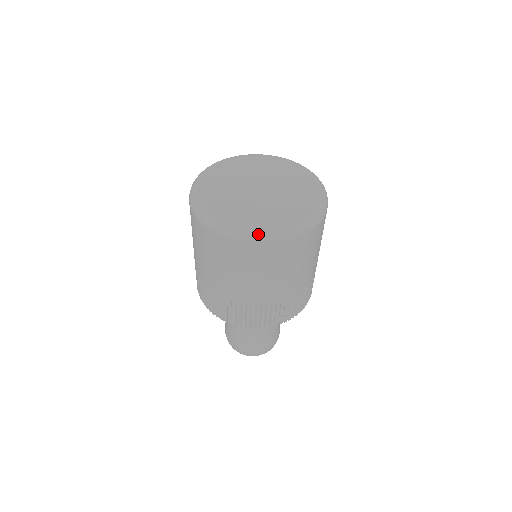
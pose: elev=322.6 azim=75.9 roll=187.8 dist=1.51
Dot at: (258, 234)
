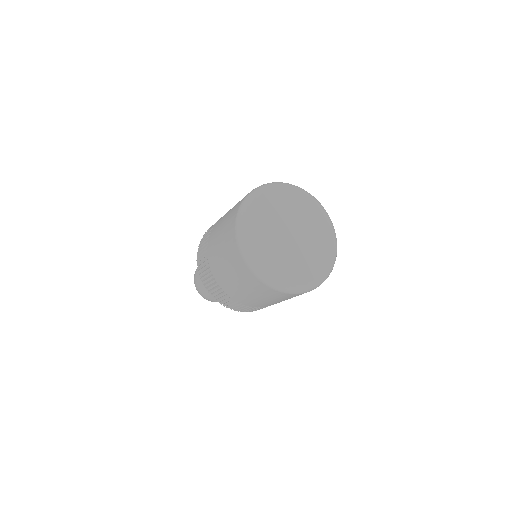
Dot at: (314, 286)
